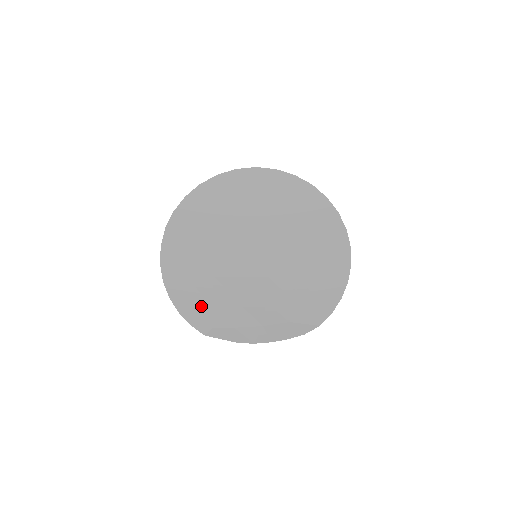
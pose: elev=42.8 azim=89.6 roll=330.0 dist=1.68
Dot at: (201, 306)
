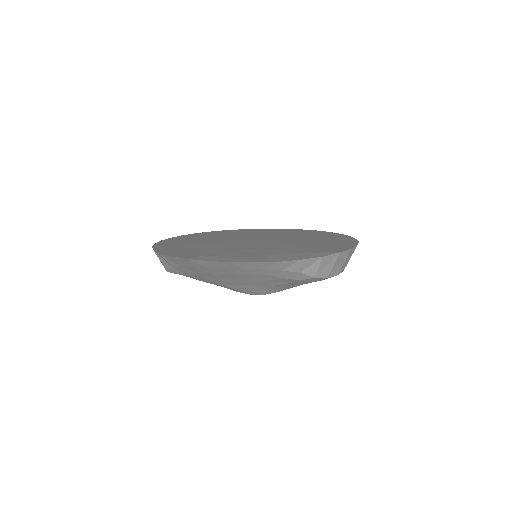
Dot at: (189, 251)
